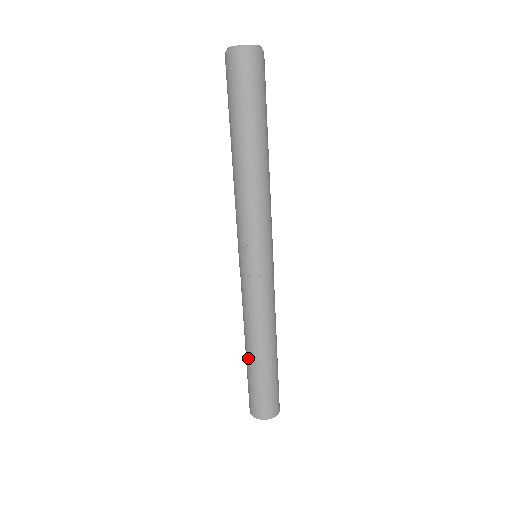
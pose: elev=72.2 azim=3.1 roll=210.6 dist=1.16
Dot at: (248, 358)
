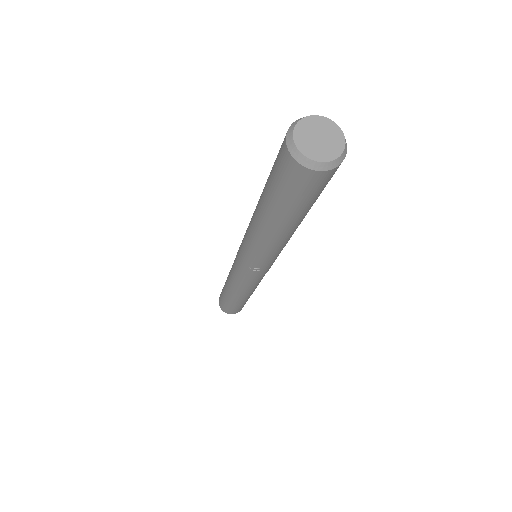
Dot at: (230, 298)
